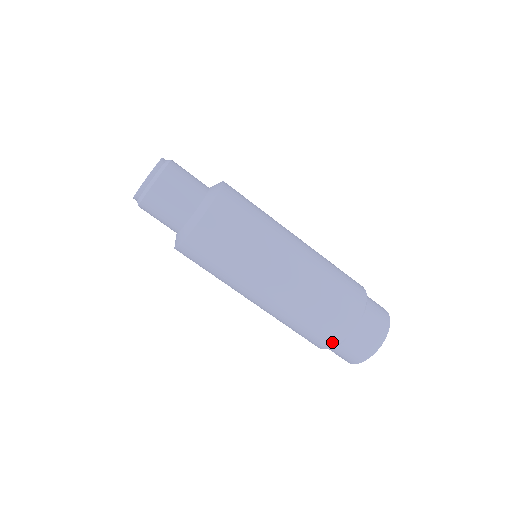
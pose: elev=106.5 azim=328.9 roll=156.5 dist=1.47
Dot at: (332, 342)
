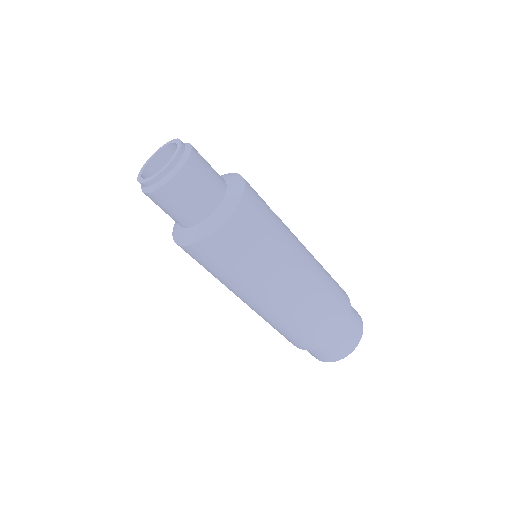
Dot at: (304, 347)
